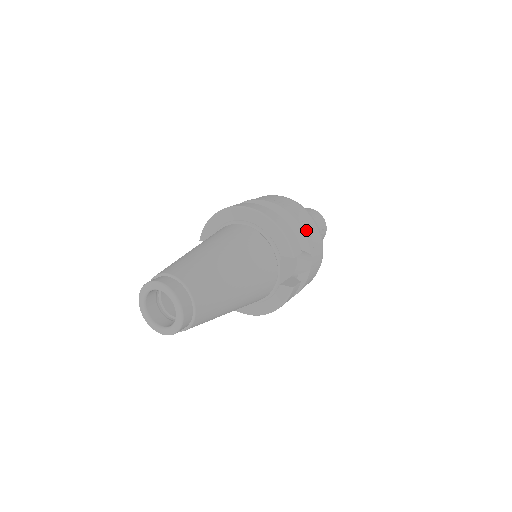
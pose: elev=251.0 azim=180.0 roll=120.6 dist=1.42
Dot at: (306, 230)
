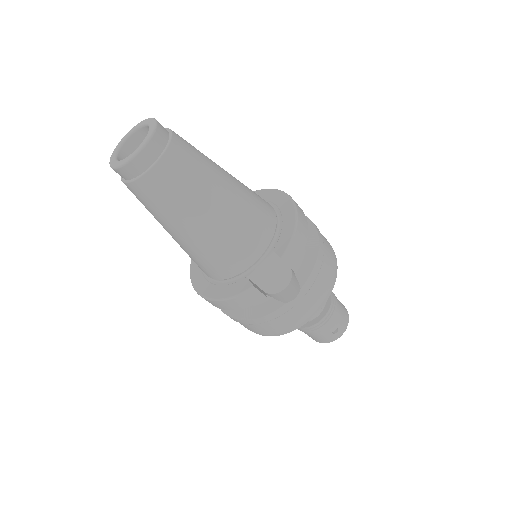
Dot at: (318, 267)
